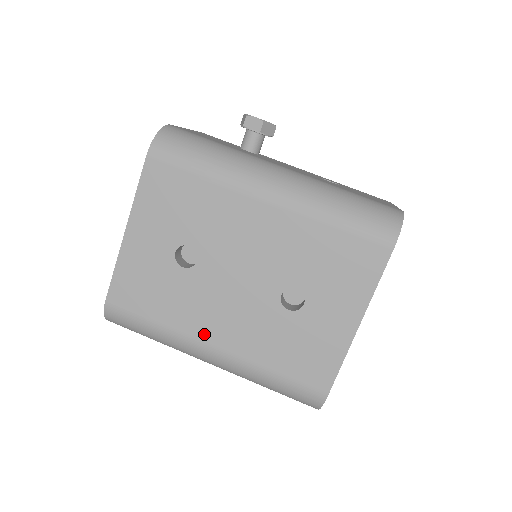
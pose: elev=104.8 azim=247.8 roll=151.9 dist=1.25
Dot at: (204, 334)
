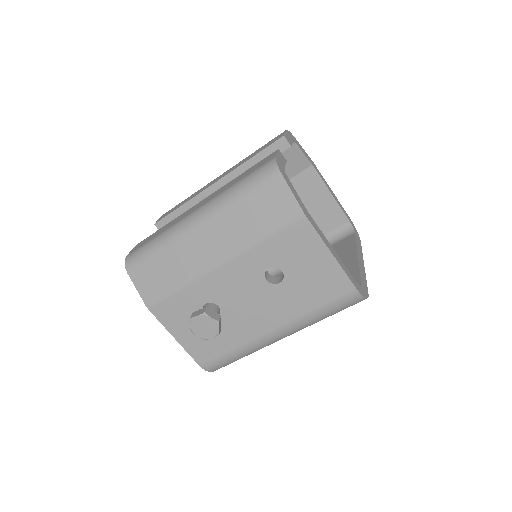
Dot at: occluded
